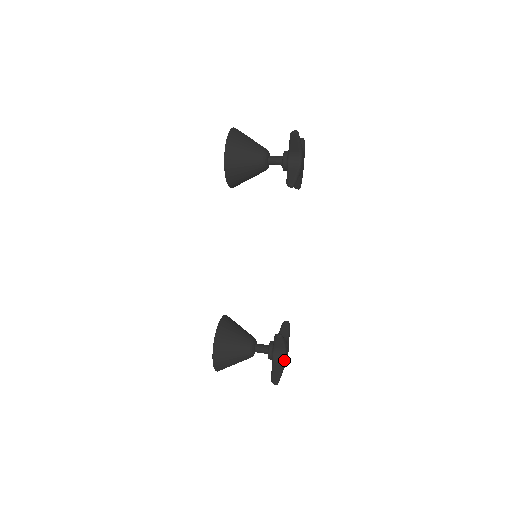
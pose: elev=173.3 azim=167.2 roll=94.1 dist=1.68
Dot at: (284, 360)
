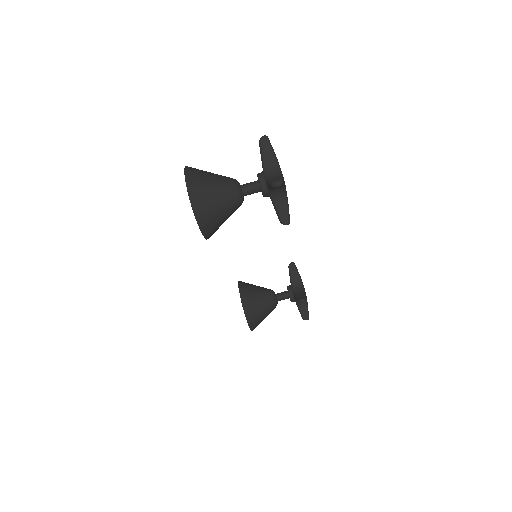
Dot at: (306, 301)
